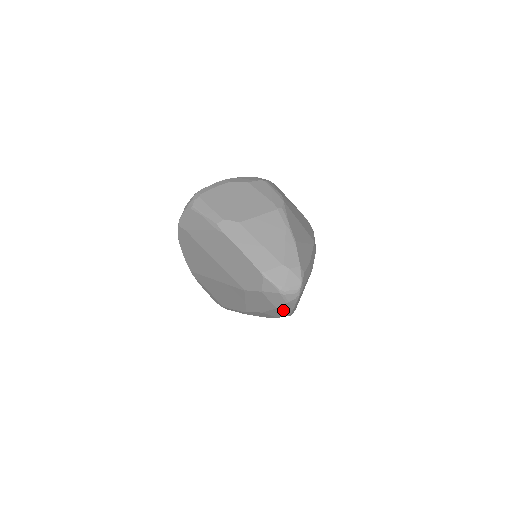
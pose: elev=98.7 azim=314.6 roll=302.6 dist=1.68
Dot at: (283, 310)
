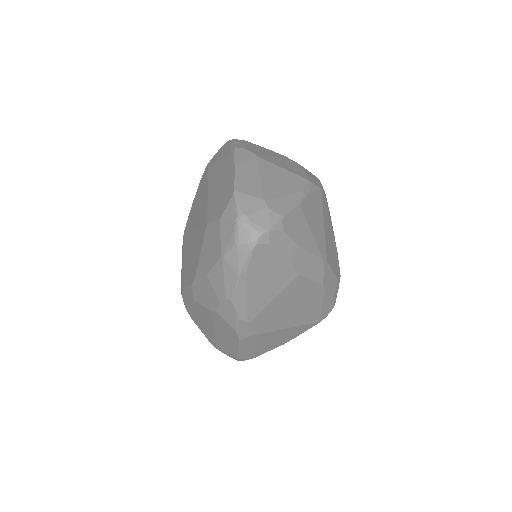
Dot at: (228, 270)
